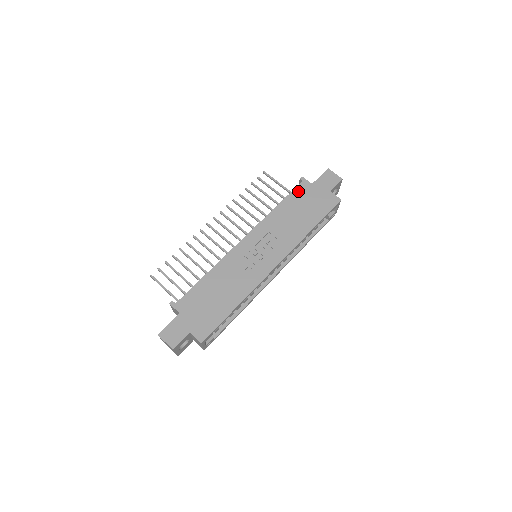
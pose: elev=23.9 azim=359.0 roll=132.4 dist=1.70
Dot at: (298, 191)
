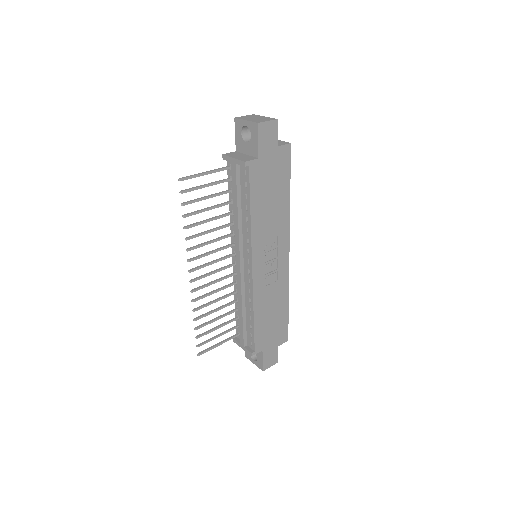
Dot at: (254, 181)
